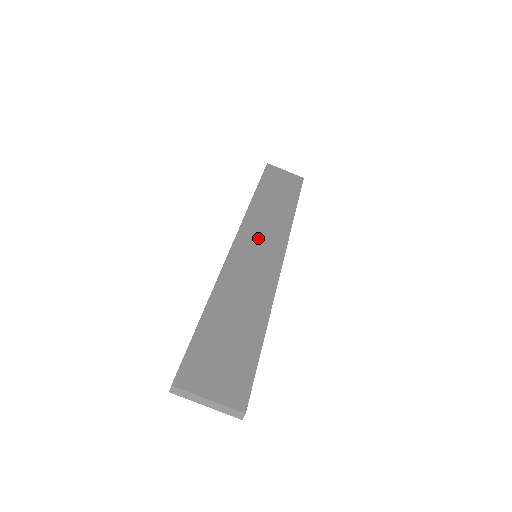
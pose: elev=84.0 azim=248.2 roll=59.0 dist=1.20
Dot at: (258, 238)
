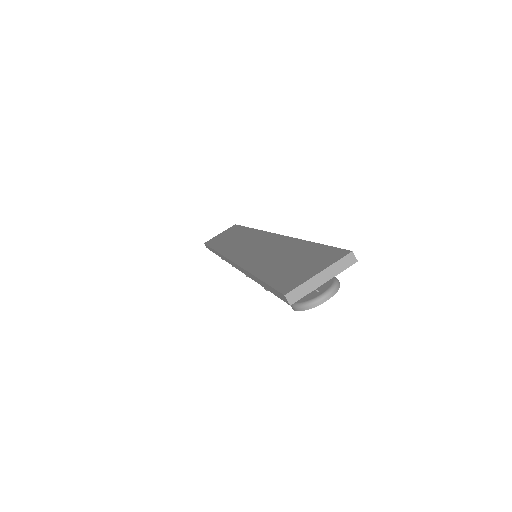
Dot at: (243, 247)
